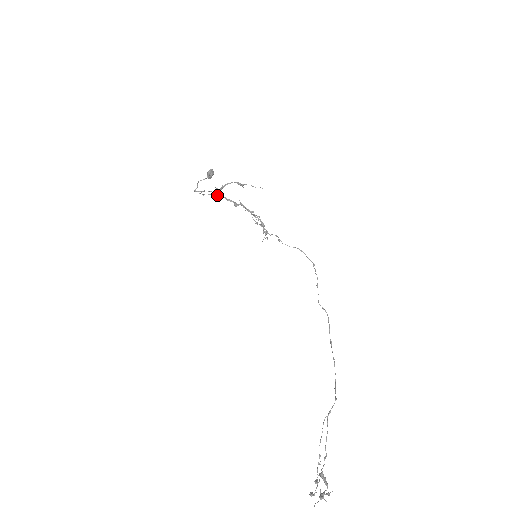
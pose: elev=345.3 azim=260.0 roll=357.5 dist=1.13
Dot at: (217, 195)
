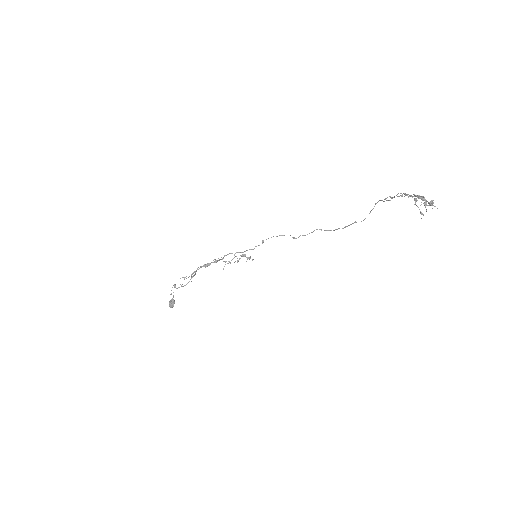
Dot at: (197, 269)
